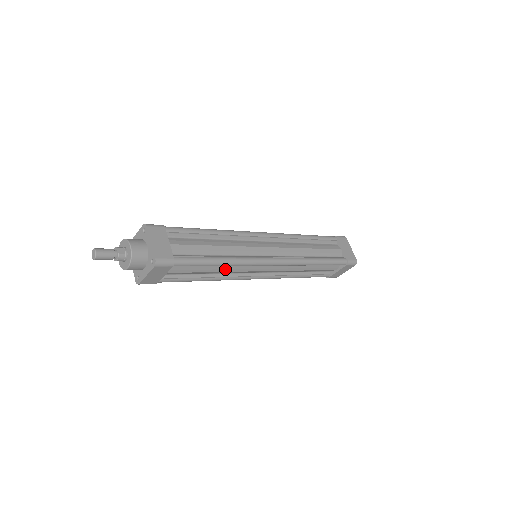
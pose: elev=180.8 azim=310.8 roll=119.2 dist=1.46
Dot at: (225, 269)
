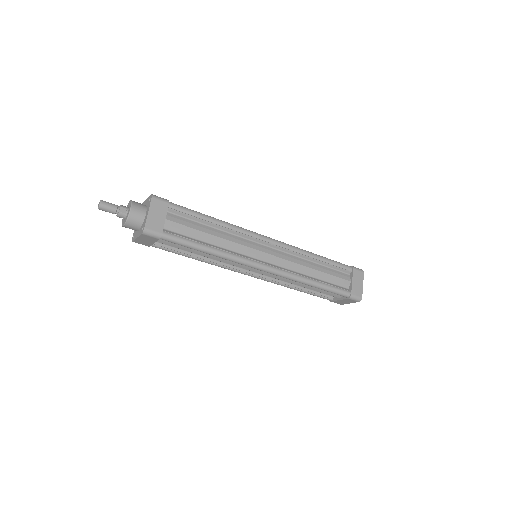
Dot at: (215, 257)
